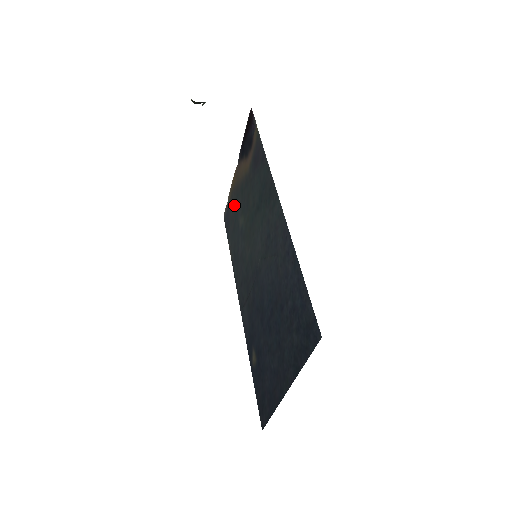
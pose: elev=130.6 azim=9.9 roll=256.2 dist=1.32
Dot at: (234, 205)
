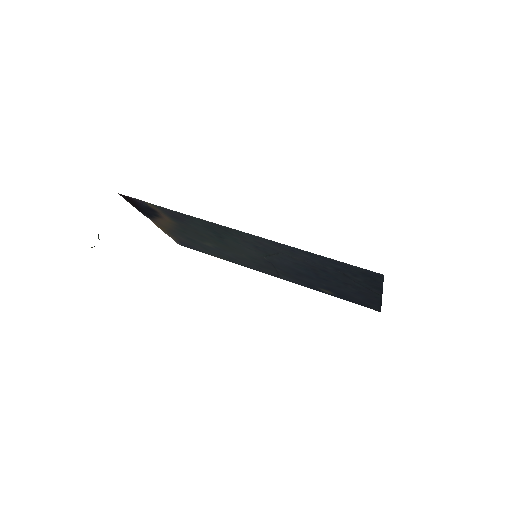
Dot at: (185, 239)
